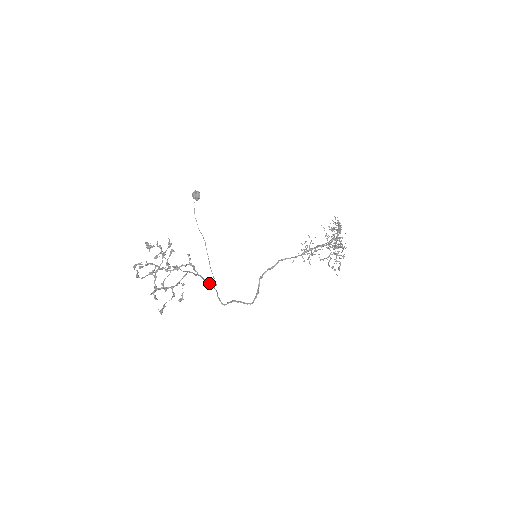
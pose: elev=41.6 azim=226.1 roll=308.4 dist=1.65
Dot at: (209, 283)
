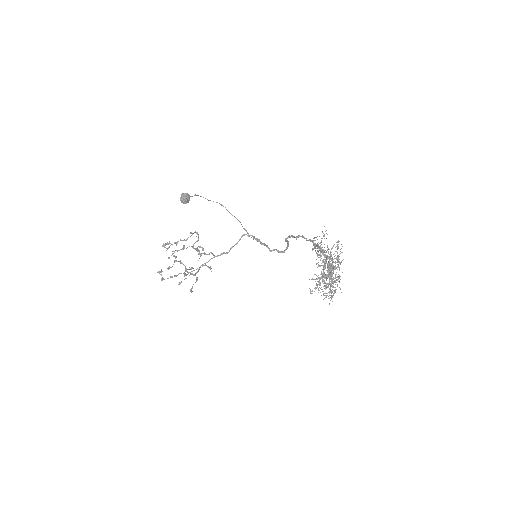
Dot at: (238, 241)
